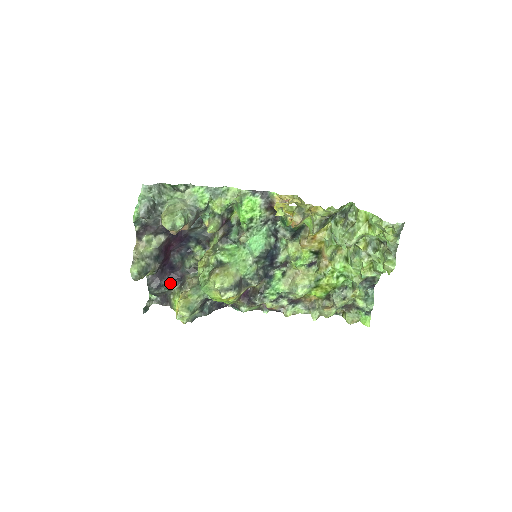
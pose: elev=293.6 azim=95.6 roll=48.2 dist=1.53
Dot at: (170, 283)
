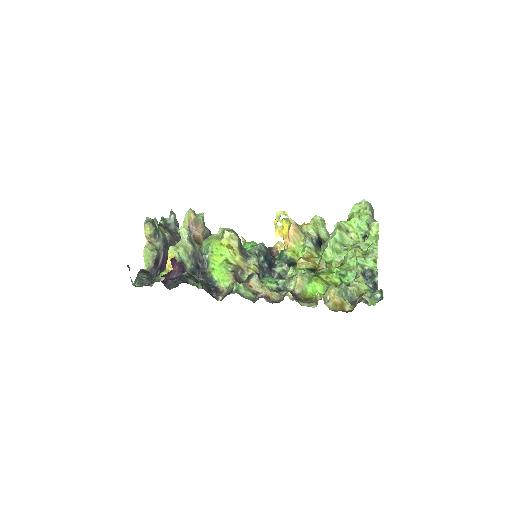
Dot at: occluded
